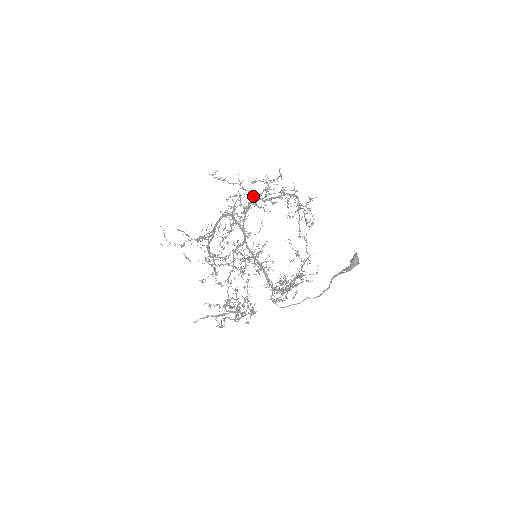
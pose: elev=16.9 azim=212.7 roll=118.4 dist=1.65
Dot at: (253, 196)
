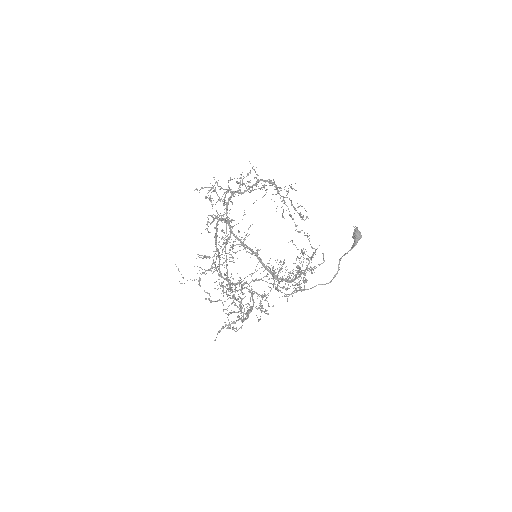
Dot at: occluded
